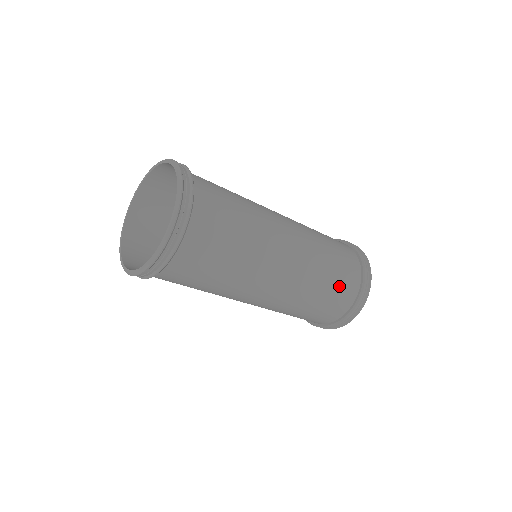
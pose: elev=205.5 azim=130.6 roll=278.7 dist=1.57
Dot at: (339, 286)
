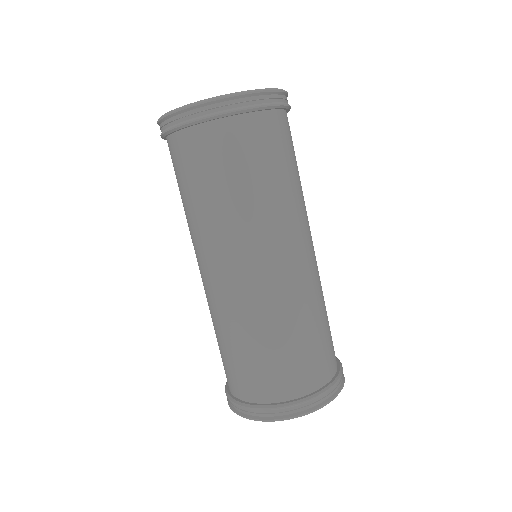
Dot at: (327, 341)
